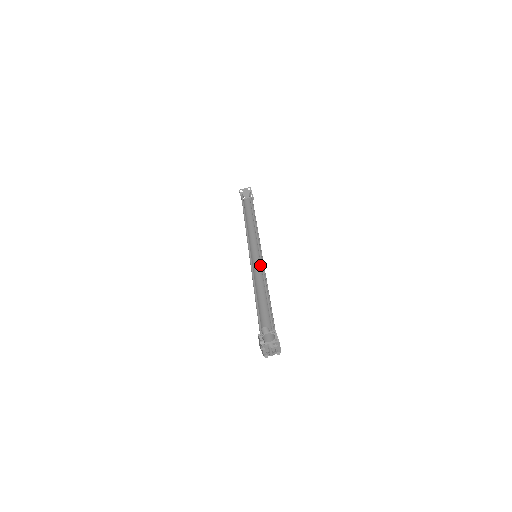
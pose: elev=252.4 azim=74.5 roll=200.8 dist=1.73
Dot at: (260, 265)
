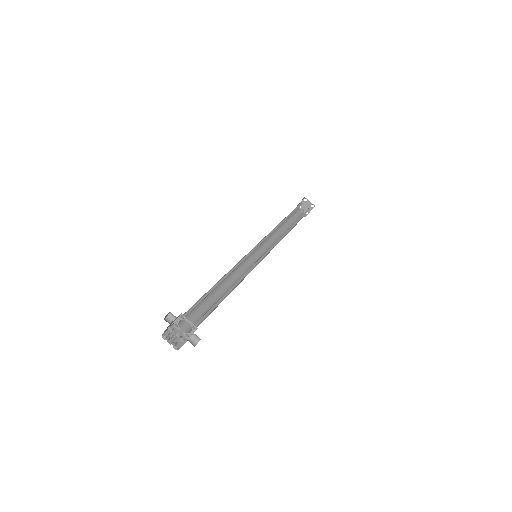
Dot at: (256, 263)
